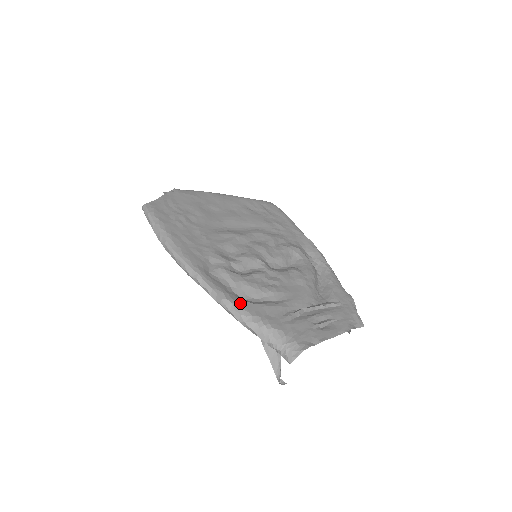
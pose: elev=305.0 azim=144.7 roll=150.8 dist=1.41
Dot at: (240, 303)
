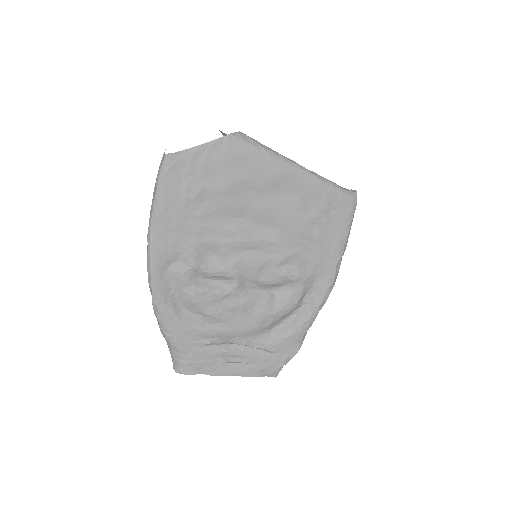
Dot at: (166, 314)
